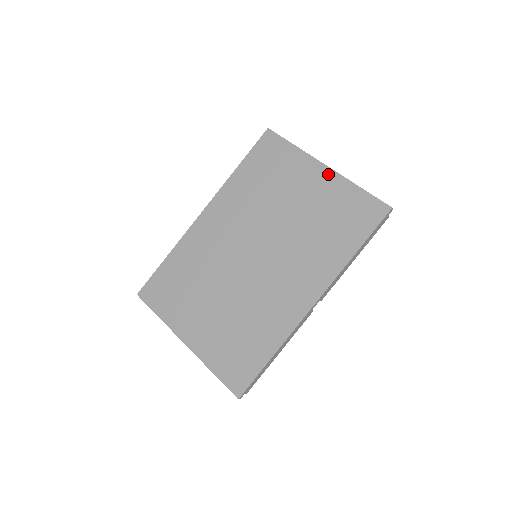
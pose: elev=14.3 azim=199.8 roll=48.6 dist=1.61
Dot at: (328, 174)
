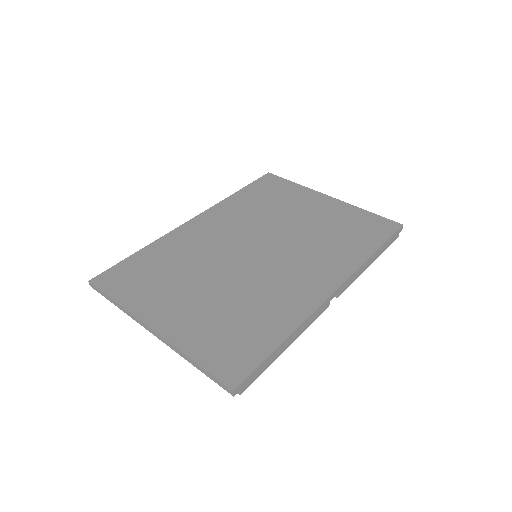
Dot at: (333, 201)
